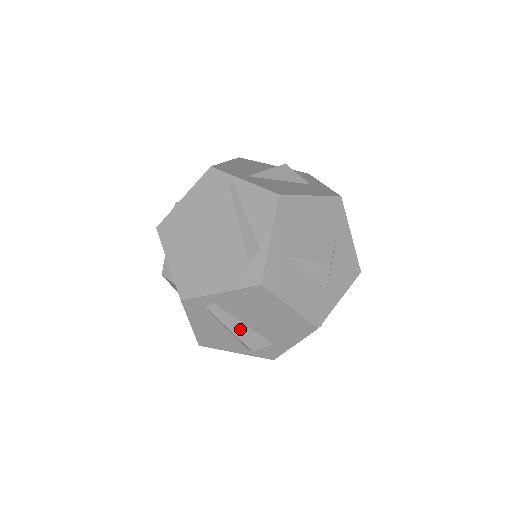
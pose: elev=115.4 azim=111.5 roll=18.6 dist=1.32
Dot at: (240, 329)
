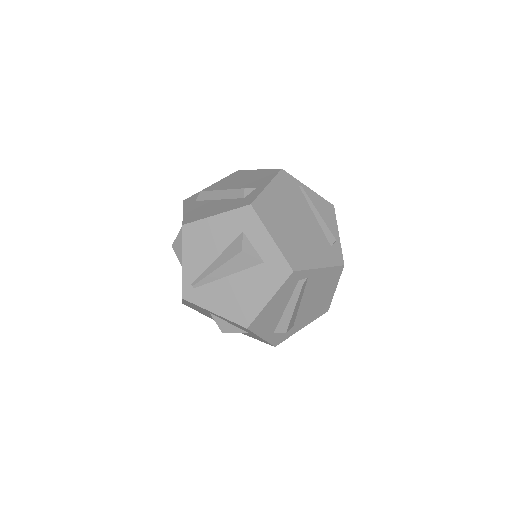
Dot at: (297, 308)
